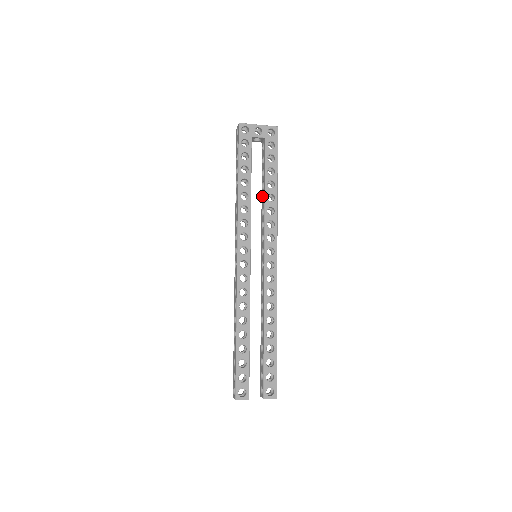
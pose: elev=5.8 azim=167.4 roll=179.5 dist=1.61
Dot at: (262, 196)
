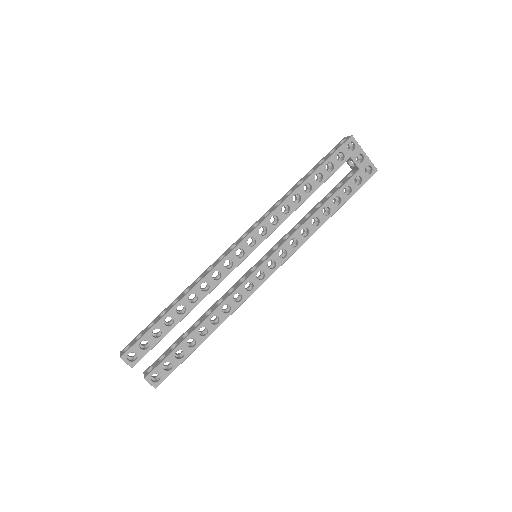
Dot at: (309, 213)
